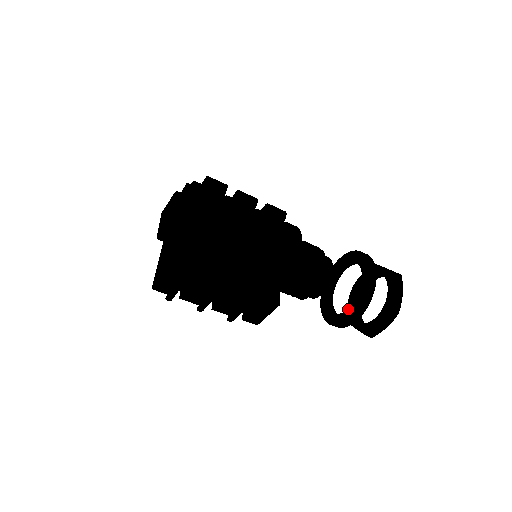
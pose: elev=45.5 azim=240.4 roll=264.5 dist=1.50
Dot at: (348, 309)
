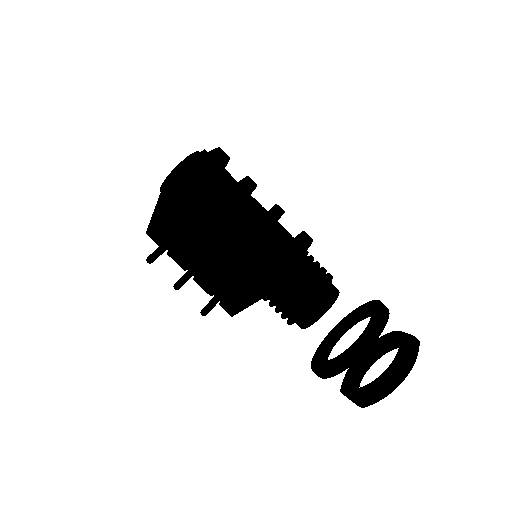
Dot at: (367, 326)
